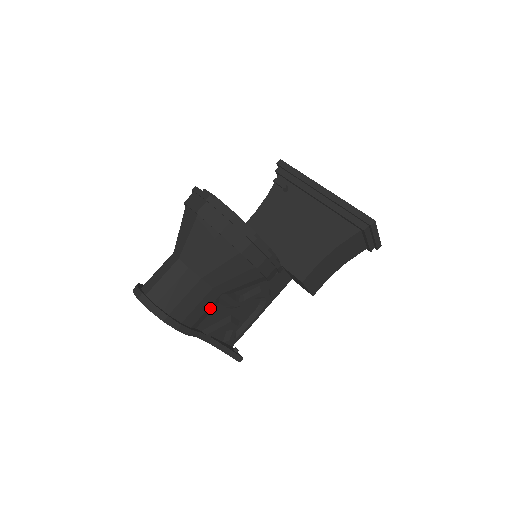
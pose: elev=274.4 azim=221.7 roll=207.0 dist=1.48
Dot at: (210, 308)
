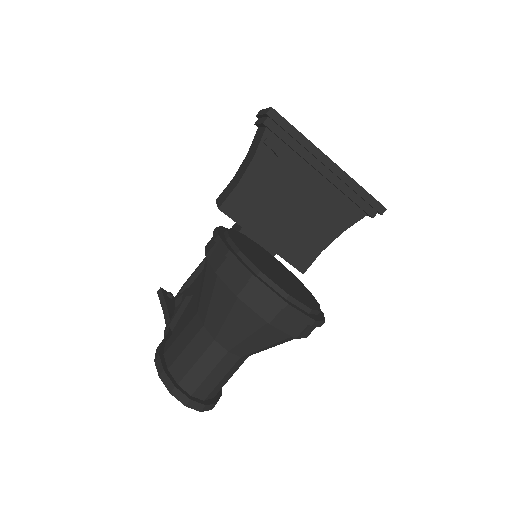
Dot at: occluded
